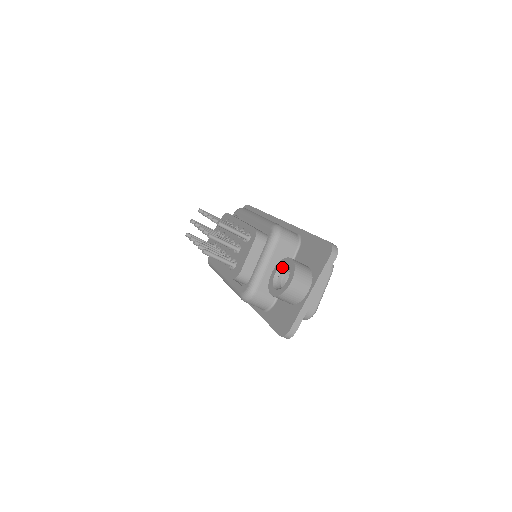
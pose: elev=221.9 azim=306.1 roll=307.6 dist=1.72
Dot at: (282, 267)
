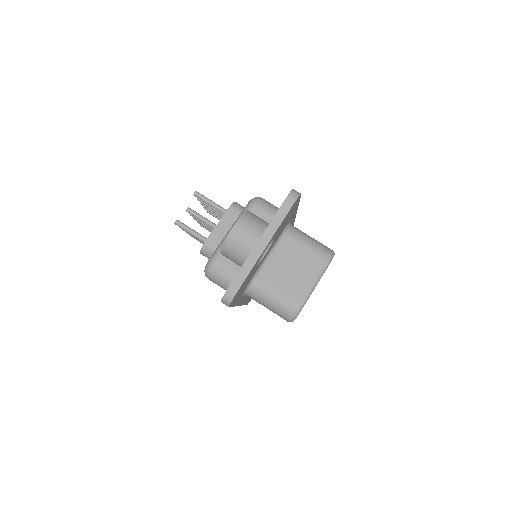
Dot at: occluded
